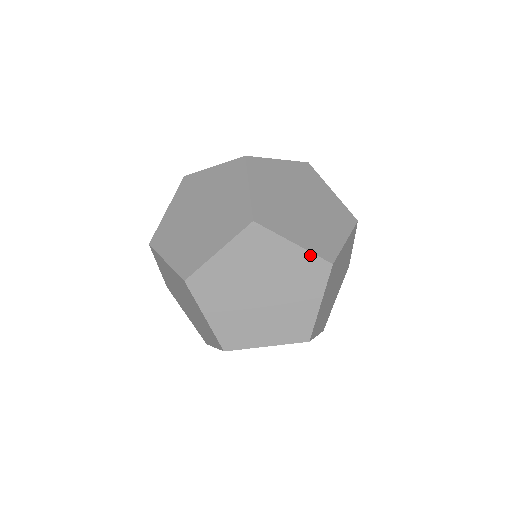
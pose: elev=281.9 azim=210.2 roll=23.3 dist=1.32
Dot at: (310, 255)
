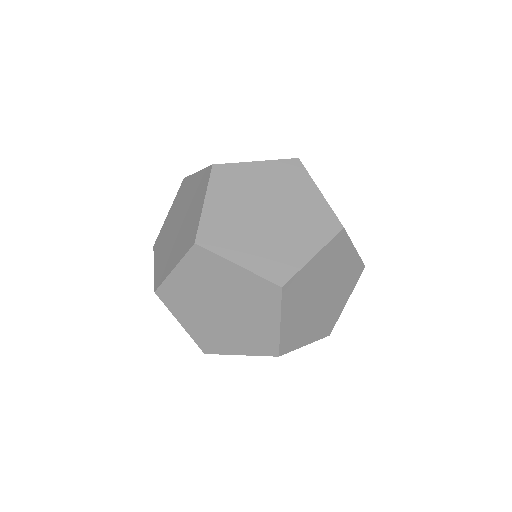
Dot at: (359, 259)
